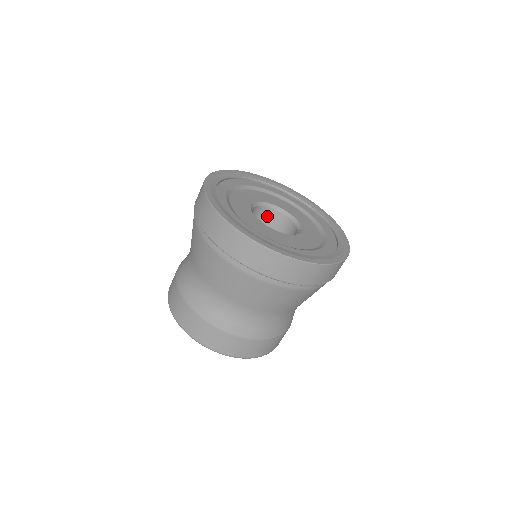
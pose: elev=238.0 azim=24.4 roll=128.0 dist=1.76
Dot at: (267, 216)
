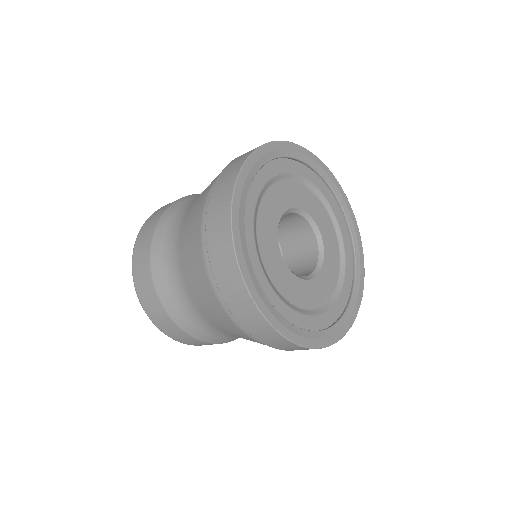
Dot at: (294, 221)
